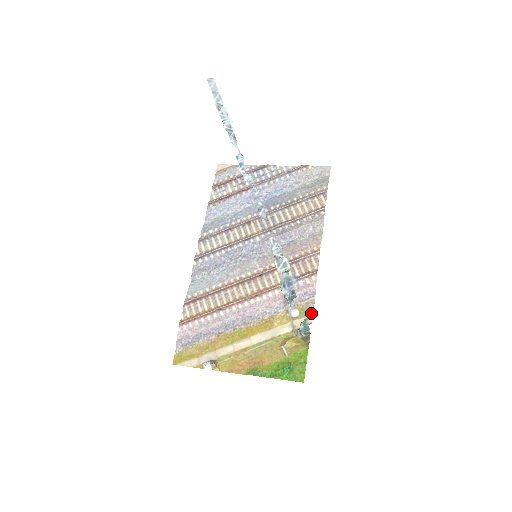
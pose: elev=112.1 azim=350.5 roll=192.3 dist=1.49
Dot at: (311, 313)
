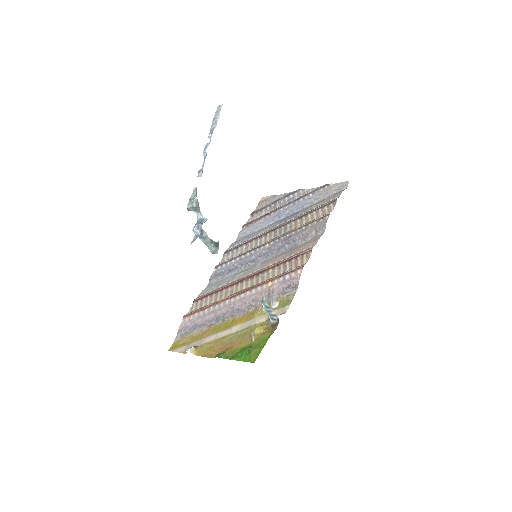
Dot at: (289, 304)
